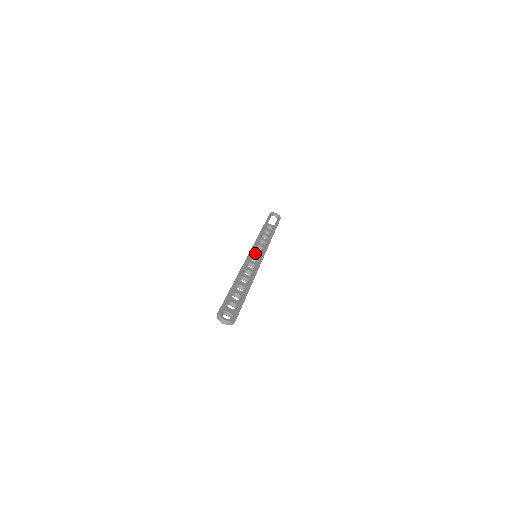
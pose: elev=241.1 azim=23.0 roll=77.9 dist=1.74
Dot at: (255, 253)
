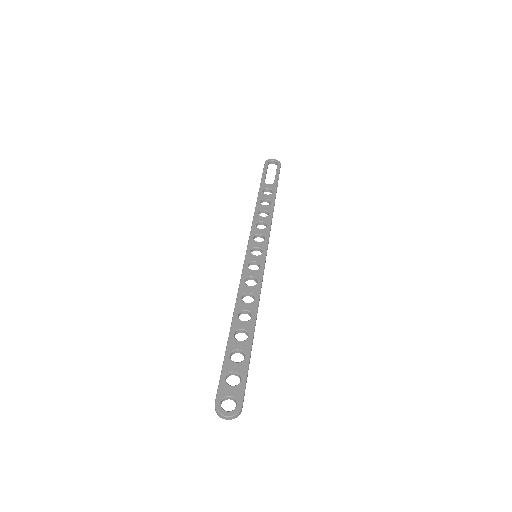
Dot at: (254, 250)
